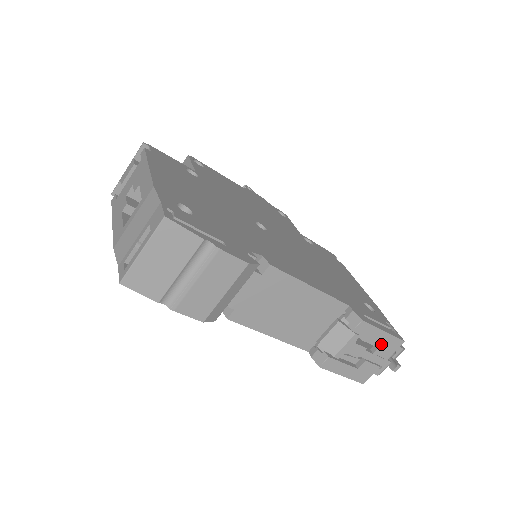
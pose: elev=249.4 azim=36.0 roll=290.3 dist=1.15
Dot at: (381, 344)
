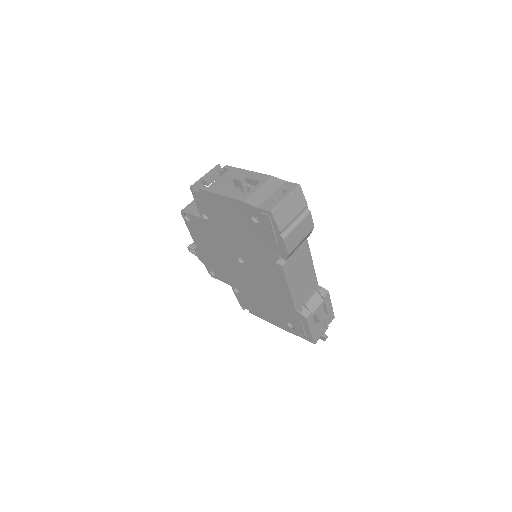
Dot at: (328, 314)
